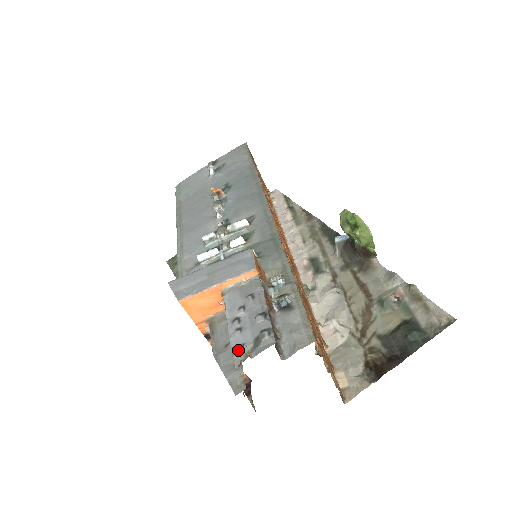
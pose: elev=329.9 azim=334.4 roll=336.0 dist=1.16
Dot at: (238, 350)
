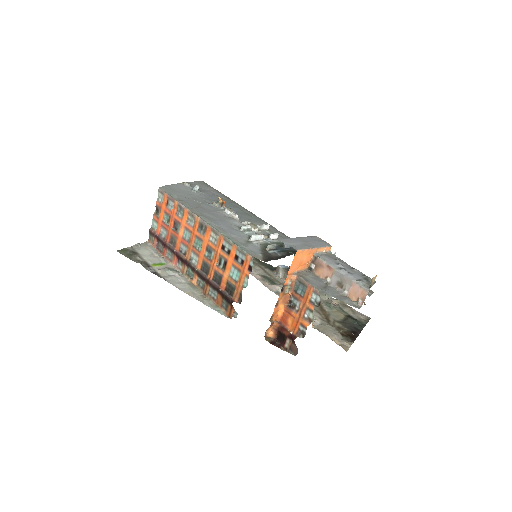
Dot at: (362, 281)
